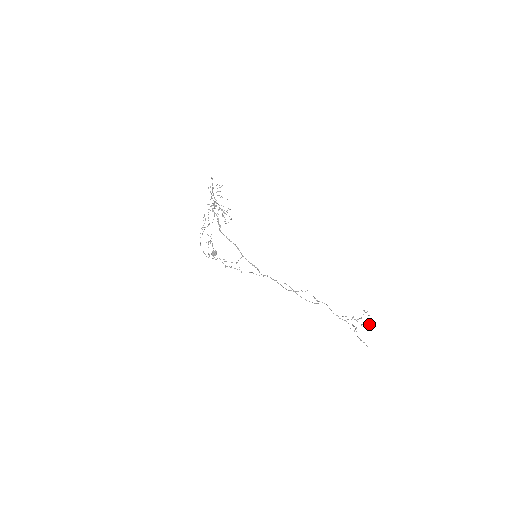
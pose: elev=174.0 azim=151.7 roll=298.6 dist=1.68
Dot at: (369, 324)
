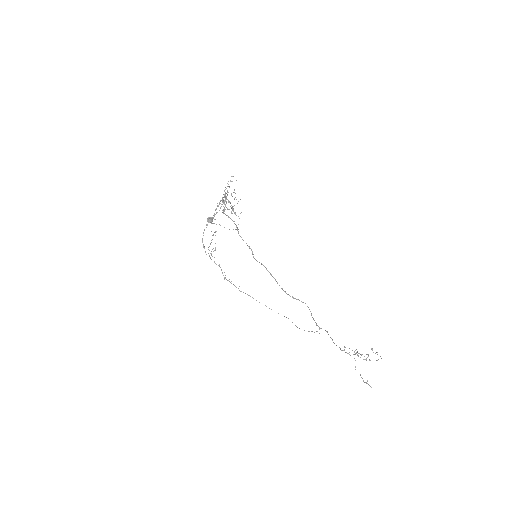
Dot at: (376, 360)
